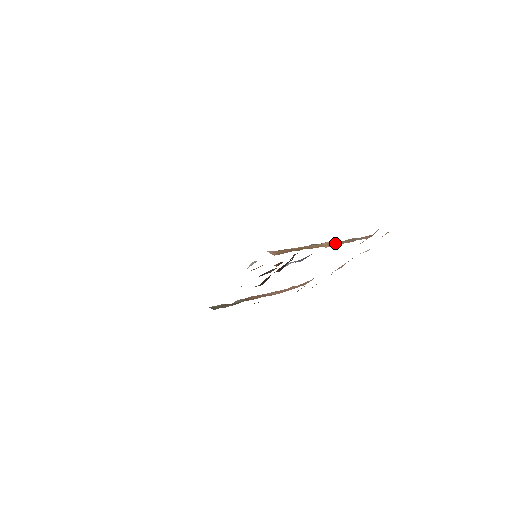
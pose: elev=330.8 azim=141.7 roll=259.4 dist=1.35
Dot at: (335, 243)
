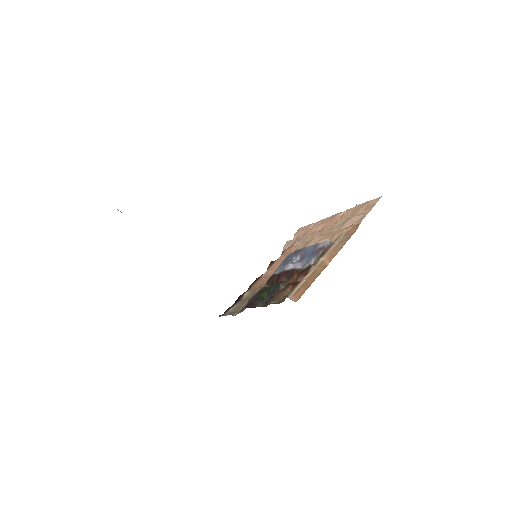
Dot at: (333, 254)
